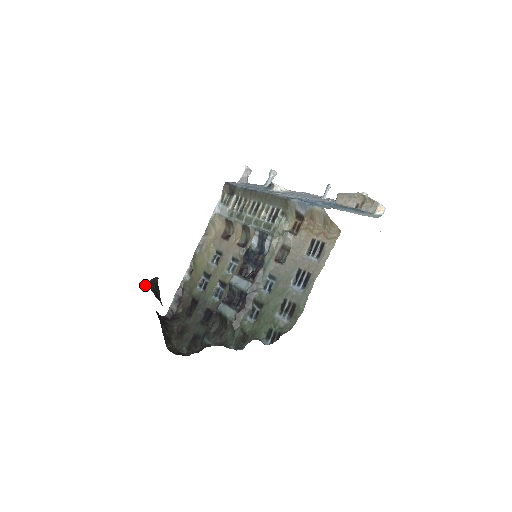
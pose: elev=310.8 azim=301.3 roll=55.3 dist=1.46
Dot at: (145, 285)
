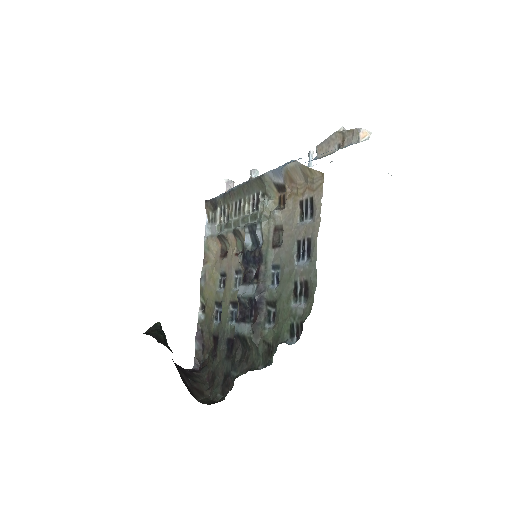
Dot at: occluded
